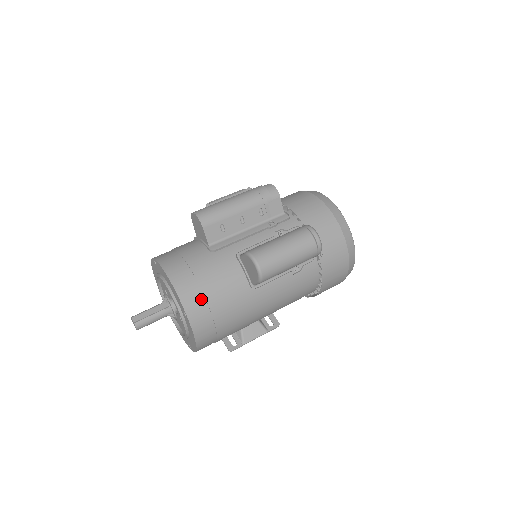
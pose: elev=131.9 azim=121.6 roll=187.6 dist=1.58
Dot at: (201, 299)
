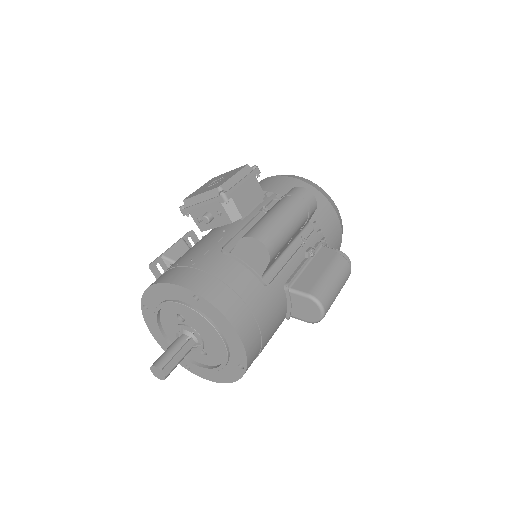
Dot at: (259, 347)
